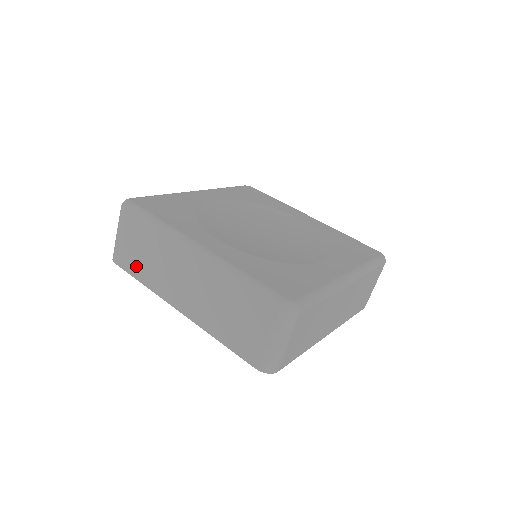
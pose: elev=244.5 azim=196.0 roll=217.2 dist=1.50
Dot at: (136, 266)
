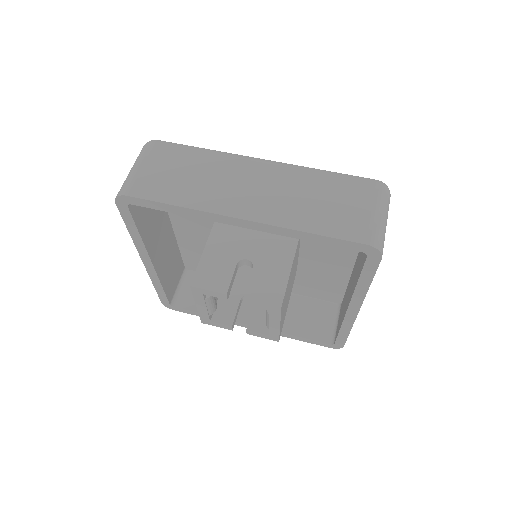
Dot at: occluded
